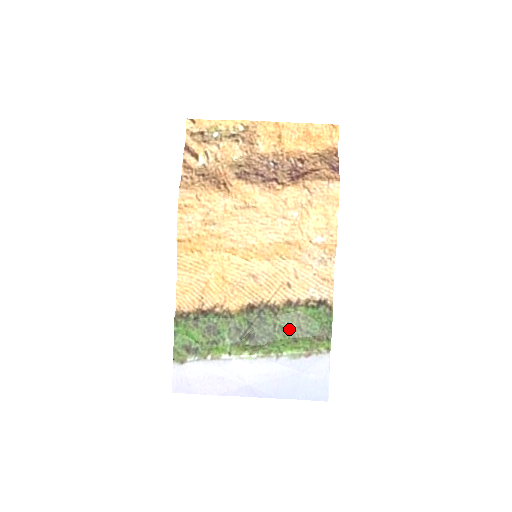
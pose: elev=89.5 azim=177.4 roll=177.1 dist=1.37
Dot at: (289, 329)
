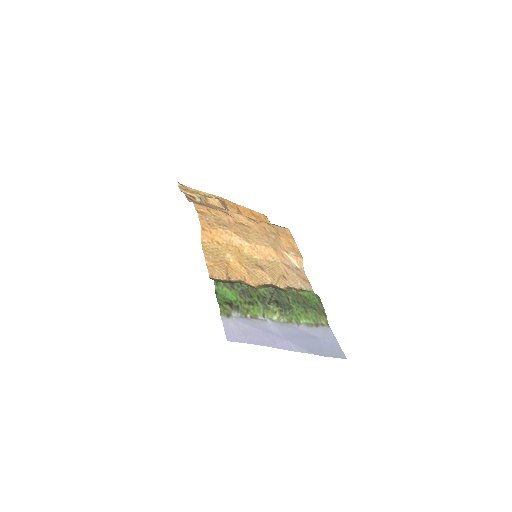
Dot at: (299, 302)
